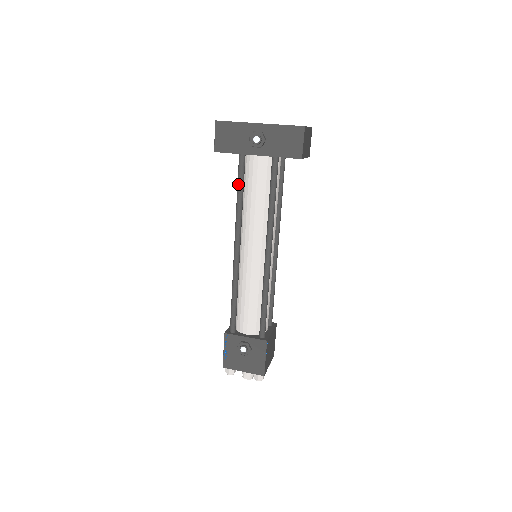
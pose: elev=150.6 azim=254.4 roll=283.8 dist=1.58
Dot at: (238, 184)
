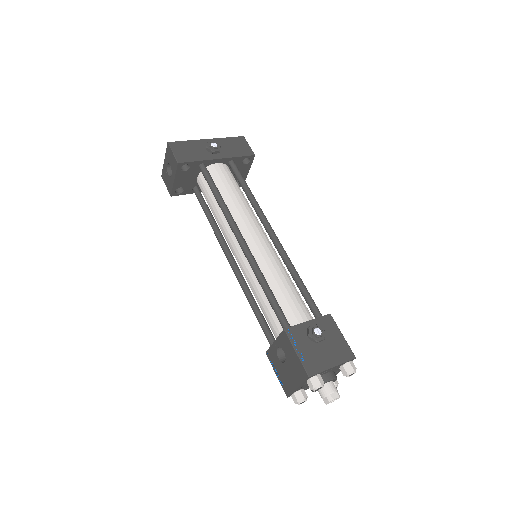
Dot at: (212, 185)
